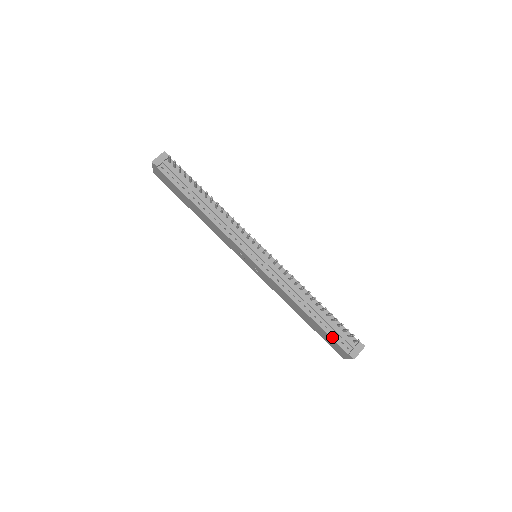
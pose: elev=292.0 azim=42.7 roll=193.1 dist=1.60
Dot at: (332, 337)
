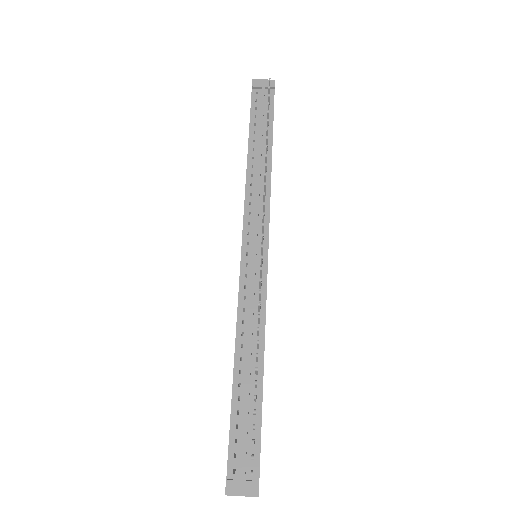
Dot at: (231, 432)
